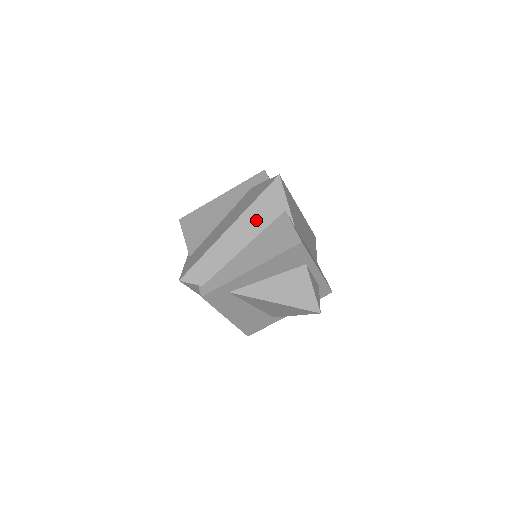
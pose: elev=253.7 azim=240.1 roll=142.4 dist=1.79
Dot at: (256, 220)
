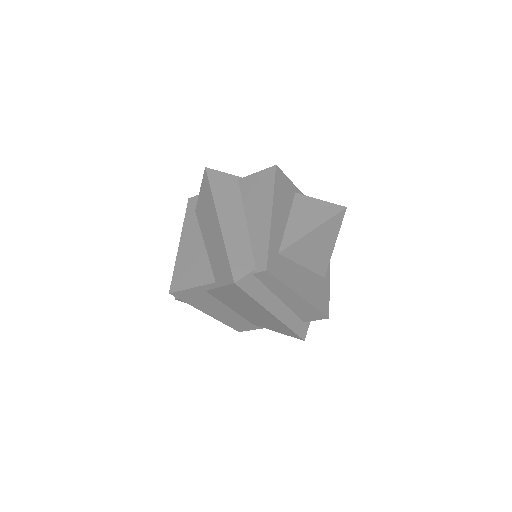
Dot at: (229, 200)
